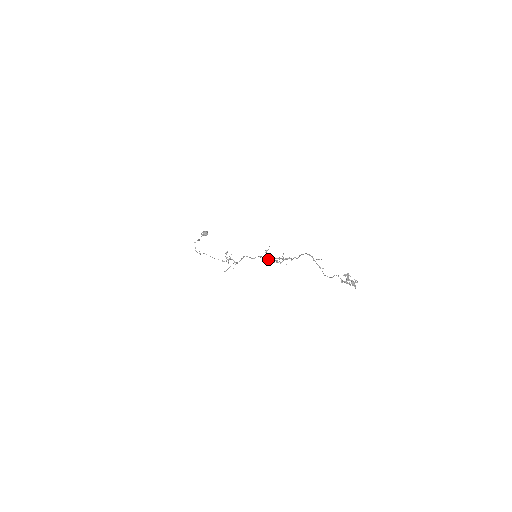
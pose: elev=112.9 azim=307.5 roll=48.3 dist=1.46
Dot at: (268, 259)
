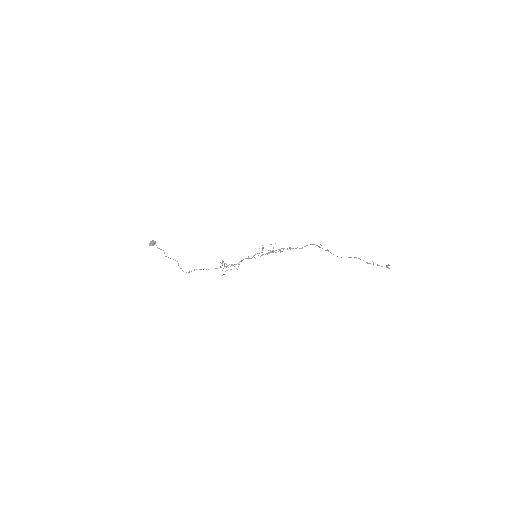
Dot at: occluded
